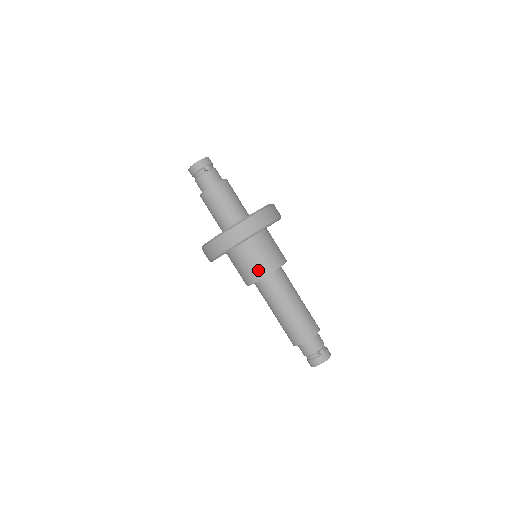
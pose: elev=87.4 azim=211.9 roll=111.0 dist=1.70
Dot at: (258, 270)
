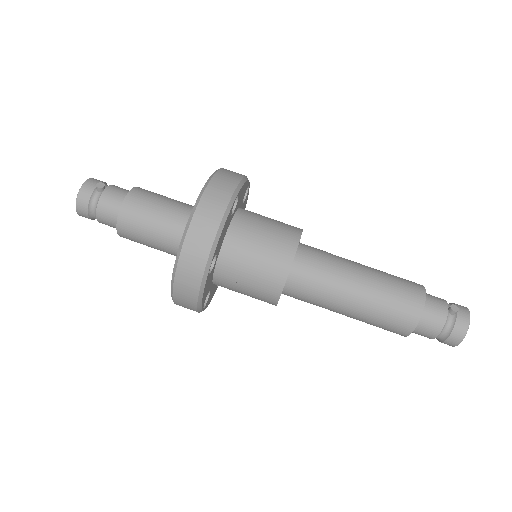
Dot at: (276, 257)
